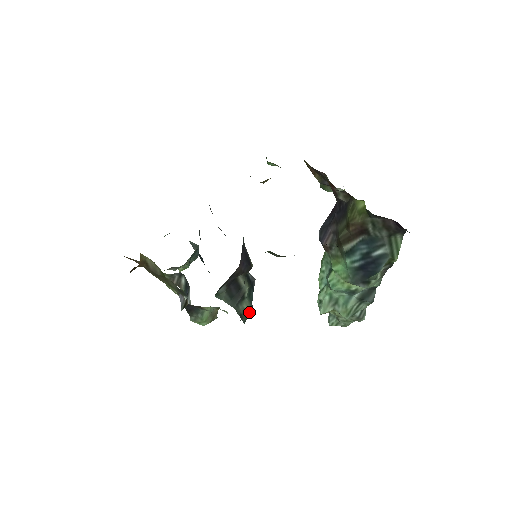
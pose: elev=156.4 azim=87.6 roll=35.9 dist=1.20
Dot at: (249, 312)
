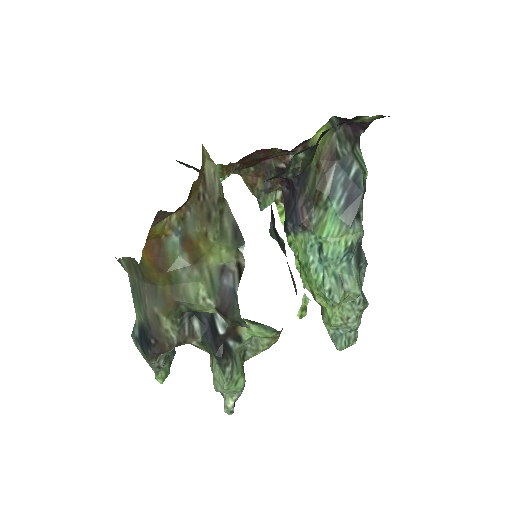
Dot at: (294, 283)
